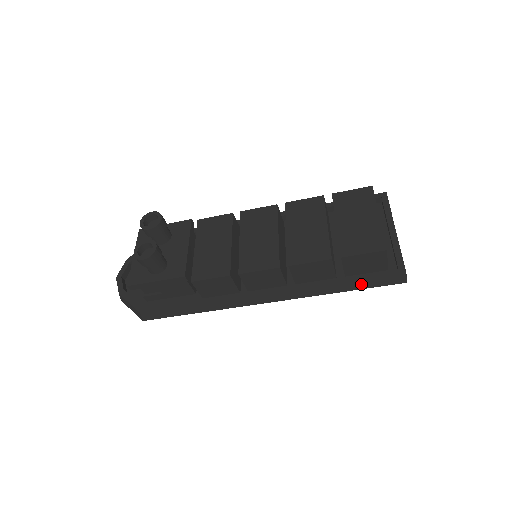
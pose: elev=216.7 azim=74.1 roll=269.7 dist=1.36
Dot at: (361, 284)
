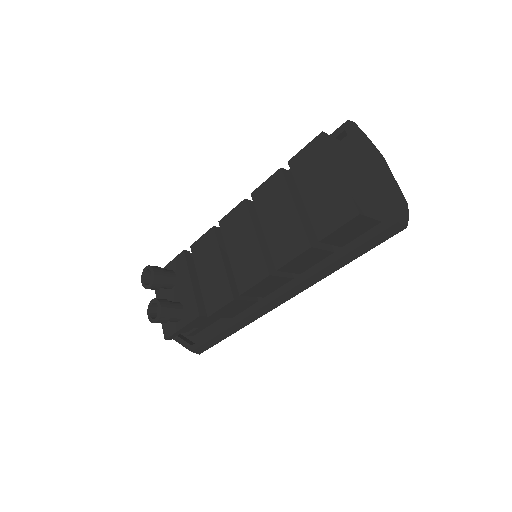
Dot at: (358, 251)
